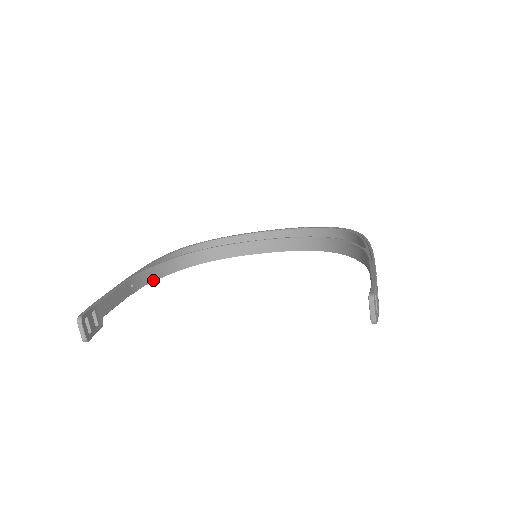
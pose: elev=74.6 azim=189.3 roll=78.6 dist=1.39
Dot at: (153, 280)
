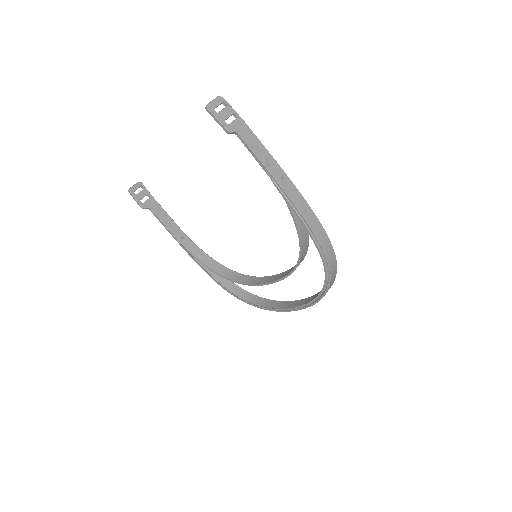
Dot at: (197, 257)
